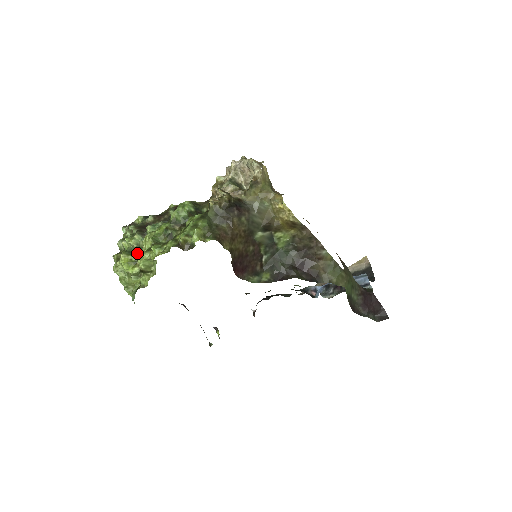
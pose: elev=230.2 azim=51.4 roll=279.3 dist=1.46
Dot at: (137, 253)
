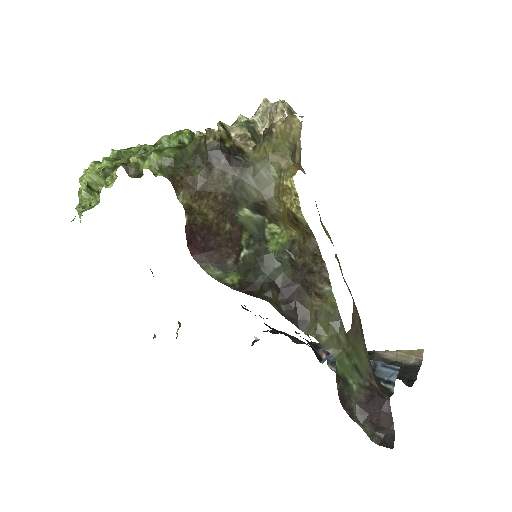
Dot at: (110, 170)
